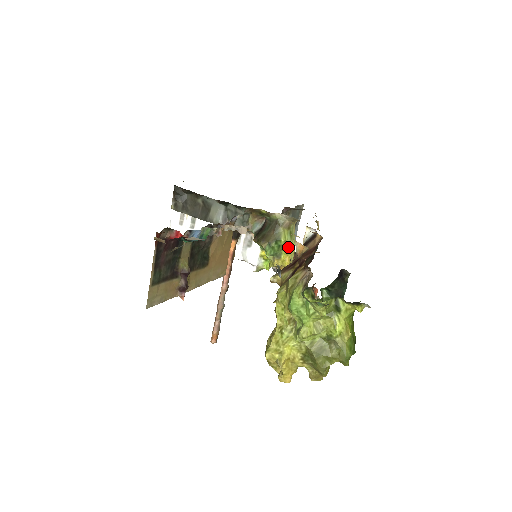
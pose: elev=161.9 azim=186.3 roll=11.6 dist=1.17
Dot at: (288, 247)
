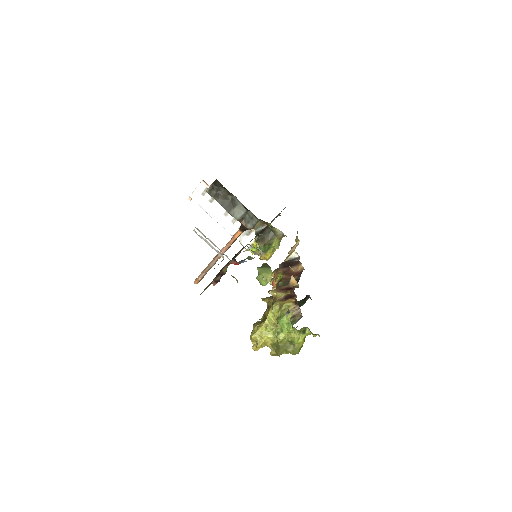
Dot at: (274, 249)
